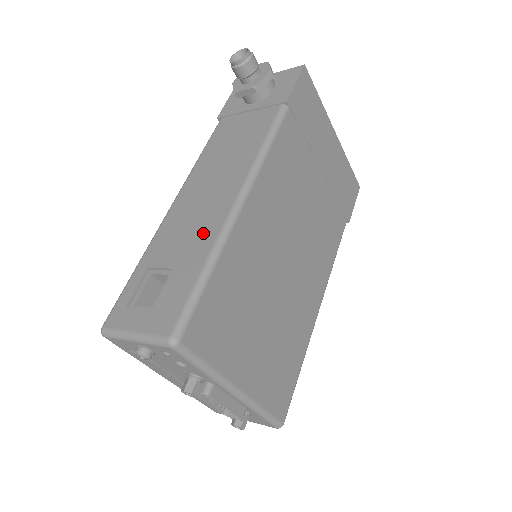
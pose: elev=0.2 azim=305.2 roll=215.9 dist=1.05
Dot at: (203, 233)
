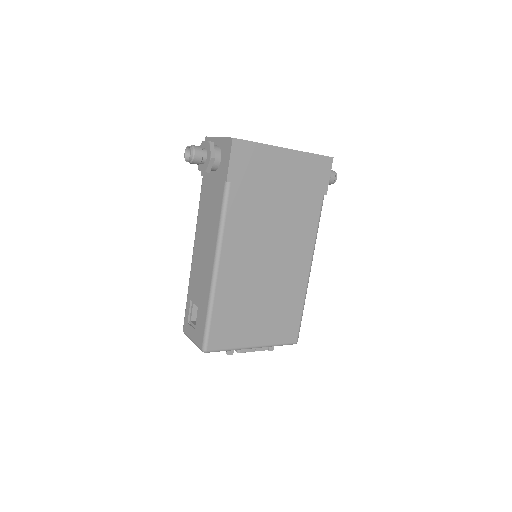
Dot at: (205, 287)
